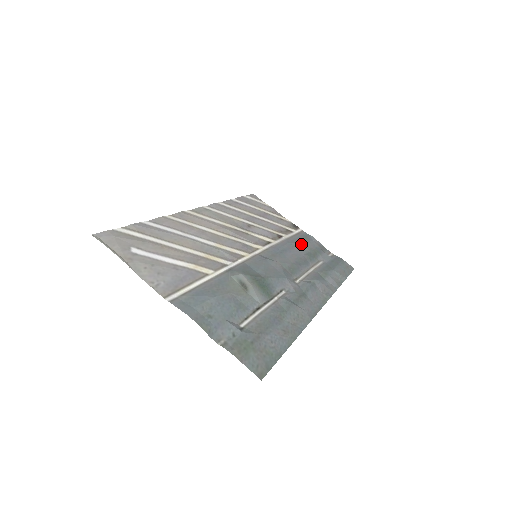
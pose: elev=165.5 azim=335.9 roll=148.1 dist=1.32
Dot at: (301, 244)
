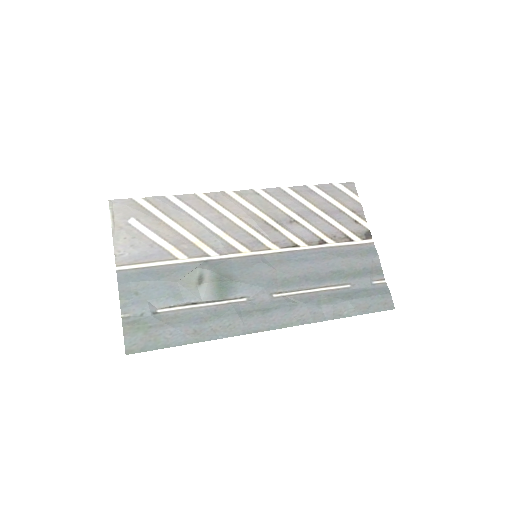
Dot at: (342, 259)
